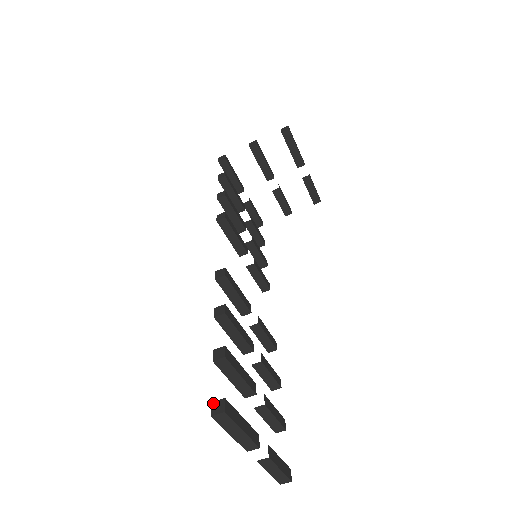
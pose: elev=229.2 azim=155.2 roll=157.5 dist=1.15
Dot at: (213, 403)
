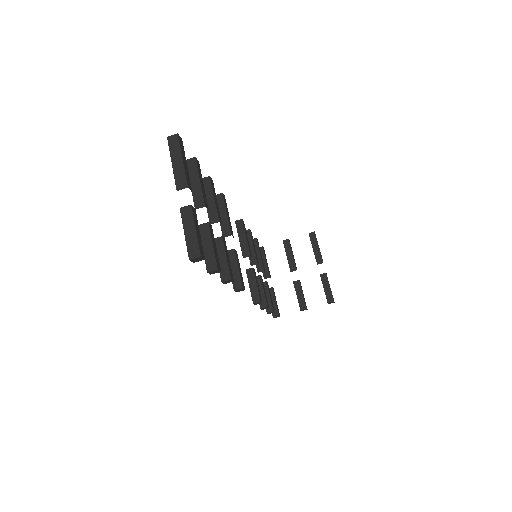
Dot at: occluded
